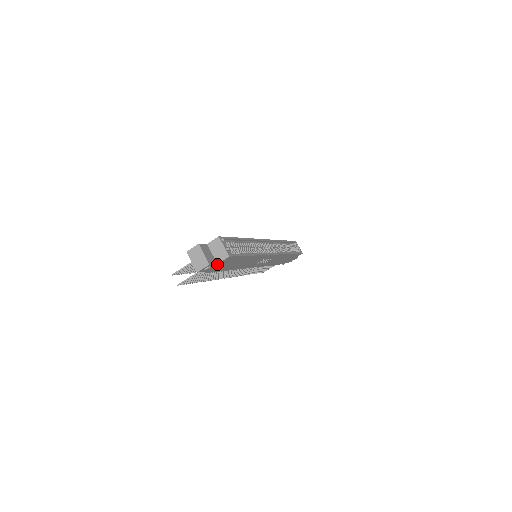
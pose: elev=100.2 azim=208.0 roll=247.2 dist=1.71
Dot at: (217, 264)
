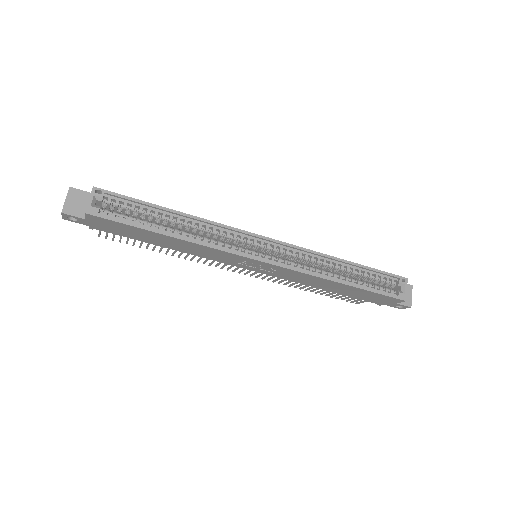
Dot at: (87, 219)
